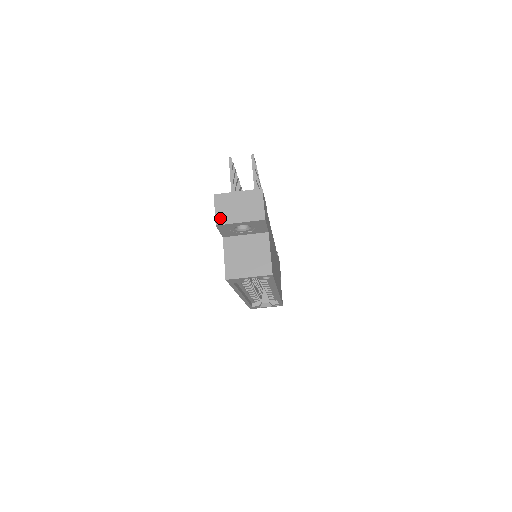
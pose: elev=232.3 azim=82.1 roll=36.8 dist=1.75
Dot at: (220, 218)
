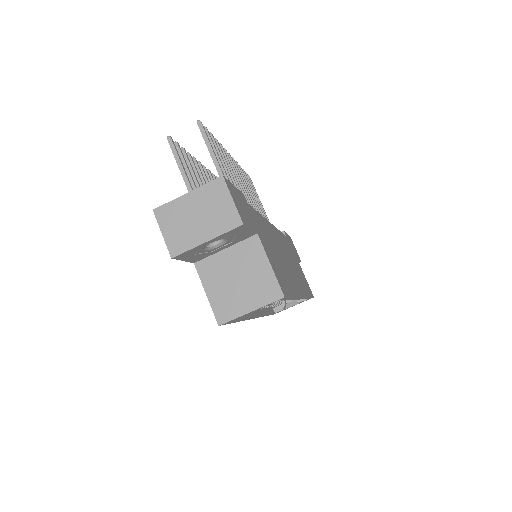
Dot at: (174, 244)
